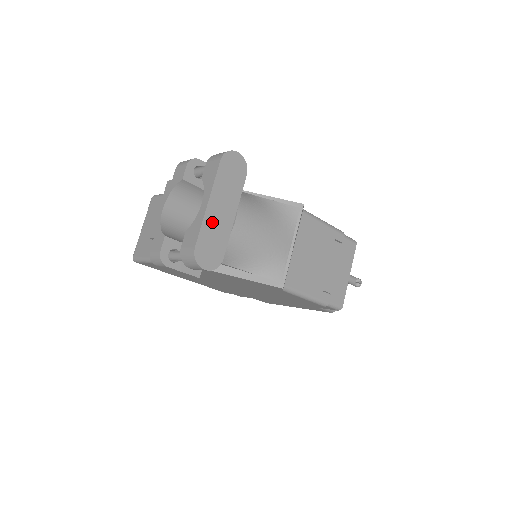
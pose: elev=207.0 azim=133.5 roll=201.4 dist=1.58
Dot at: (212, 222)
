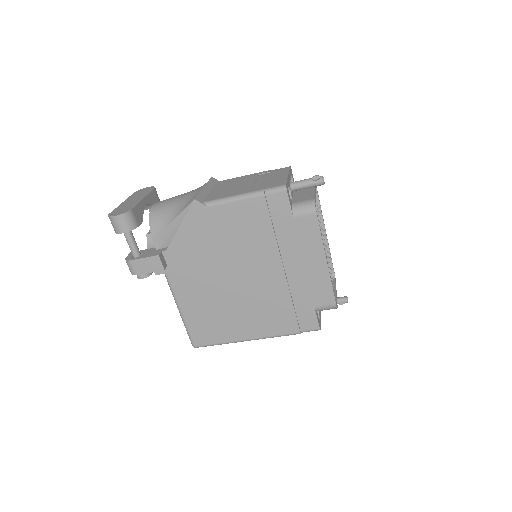
Dot at: (125, 205)
